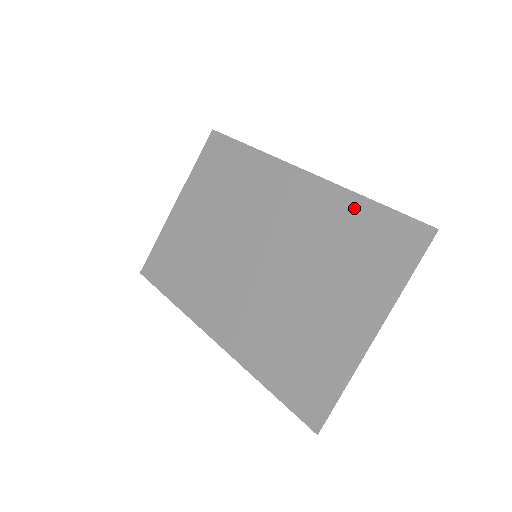
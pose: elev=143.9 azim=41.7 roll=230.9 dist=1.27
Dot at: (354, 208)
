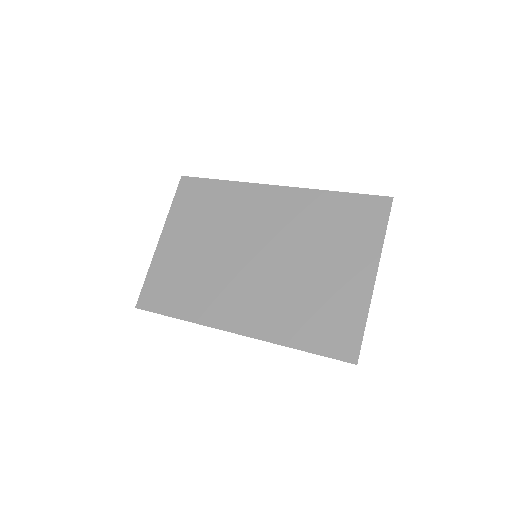
Dot at: (328, 200)
